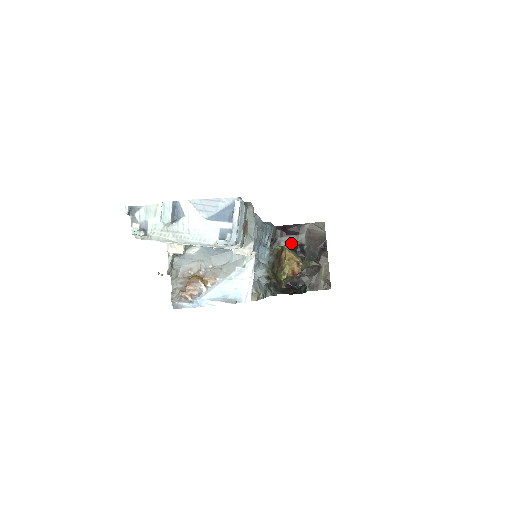
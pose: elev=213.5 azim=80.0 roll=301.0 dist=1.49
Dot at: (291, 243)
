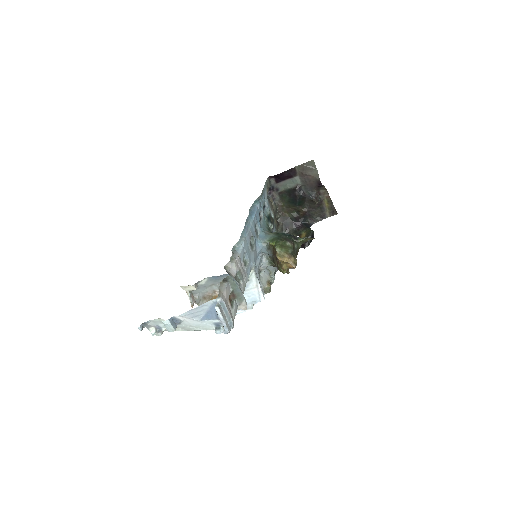
Dot at: (288, 186)
